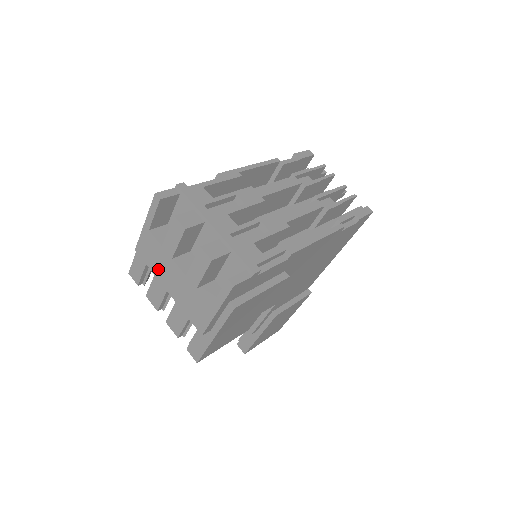
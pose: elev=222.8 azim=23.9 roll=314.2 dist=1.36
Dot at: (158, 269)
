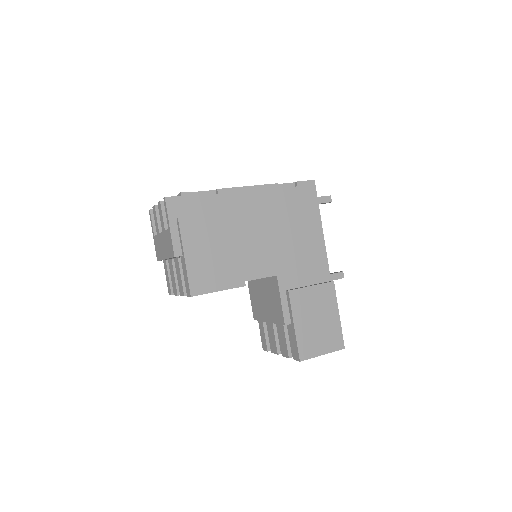
Dot at: (161, 253)
